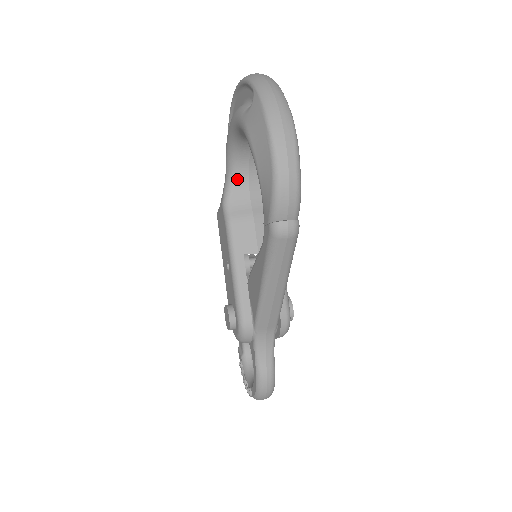
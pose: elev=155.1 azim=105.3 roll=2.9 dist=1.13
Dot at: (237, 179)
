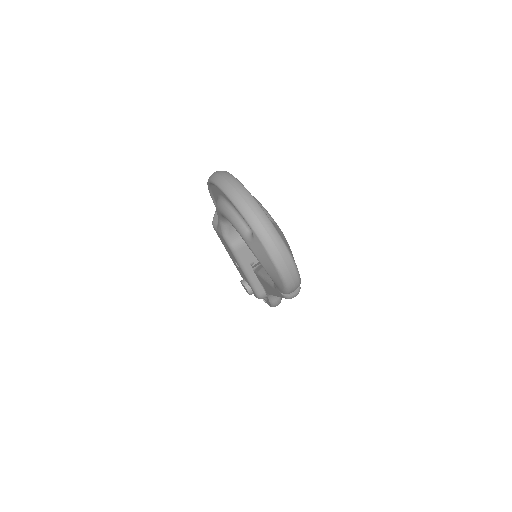
Dot at: (230, 223)
